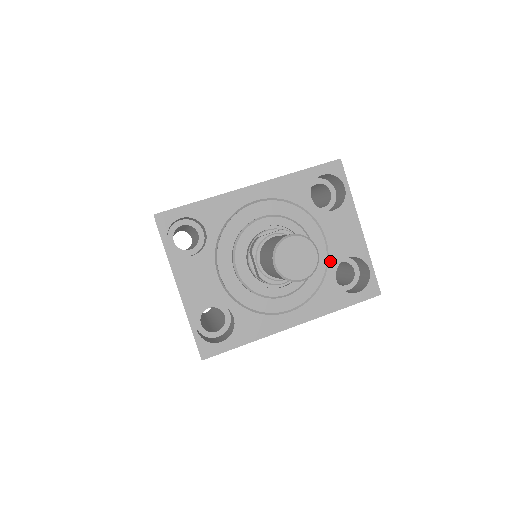
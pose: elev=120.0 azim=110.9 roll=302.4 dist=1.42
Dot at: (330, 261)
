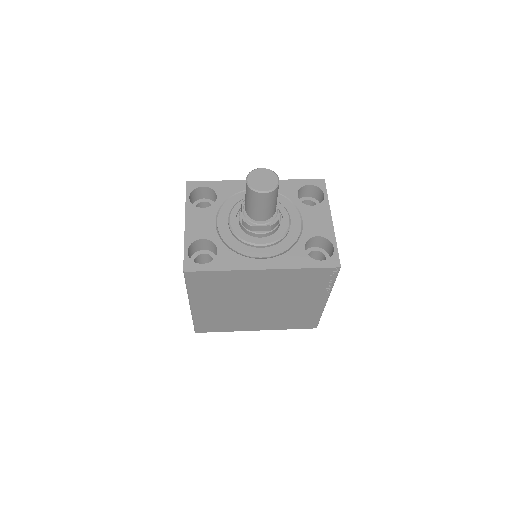
Dot at: (303, 235)
